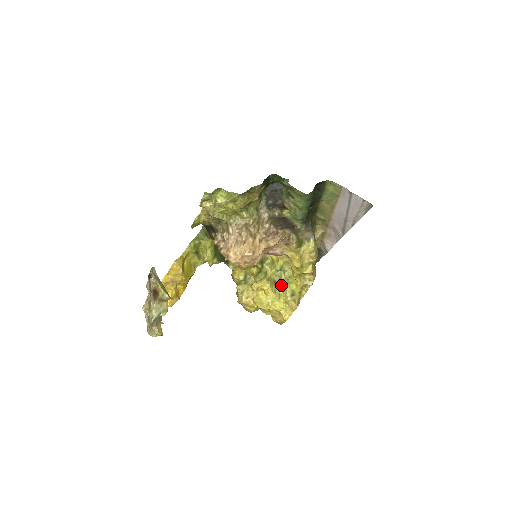
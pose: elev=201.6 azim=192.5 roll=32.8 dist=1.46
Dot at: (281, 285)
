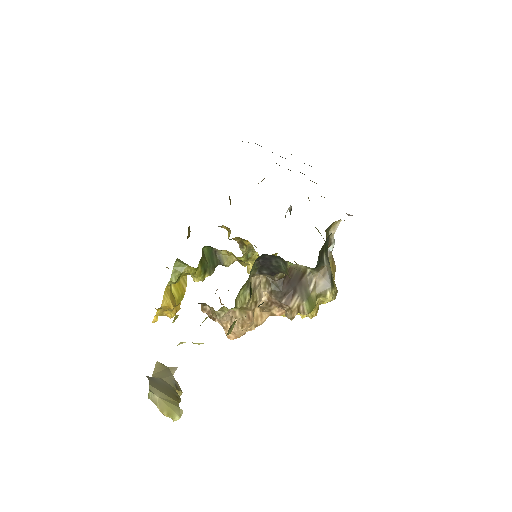
Dot at: occluded
